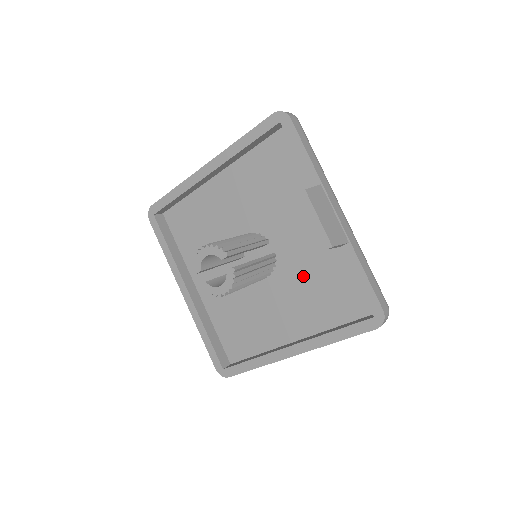
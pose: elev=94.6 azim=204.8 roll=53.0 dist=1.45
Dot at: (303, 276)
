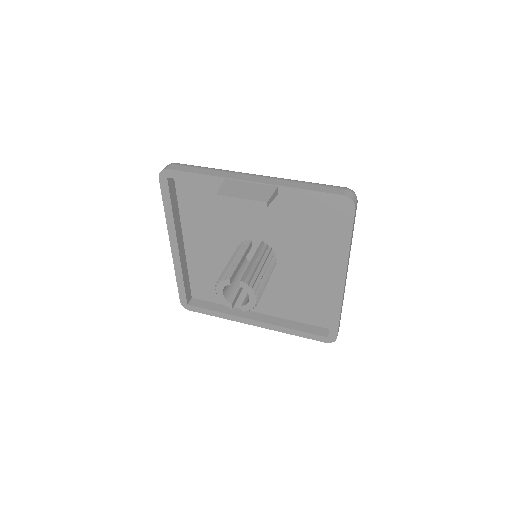
Dot at: (289, 233)
